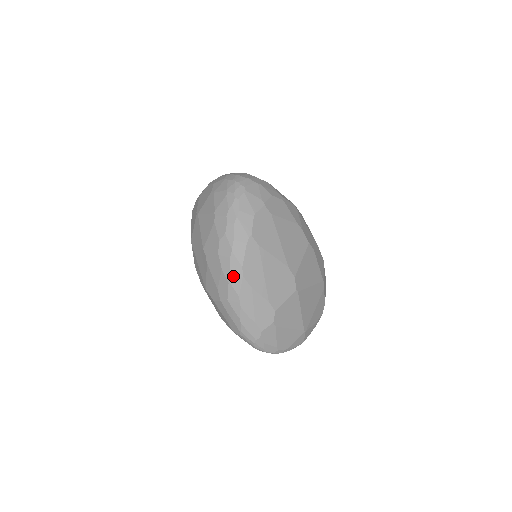
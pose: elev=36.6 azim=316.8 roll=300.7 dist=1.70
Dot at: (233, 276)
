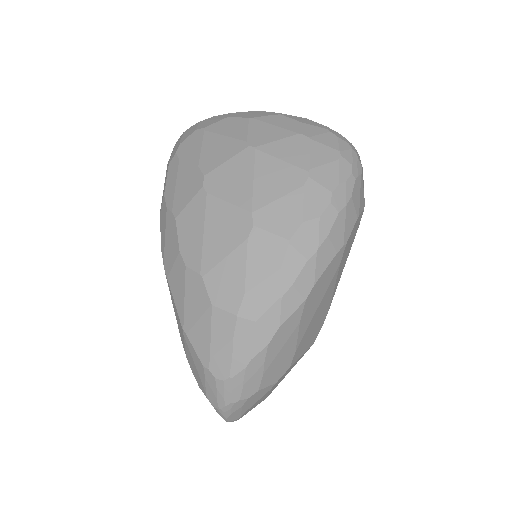
Dot at: (293, 291)
